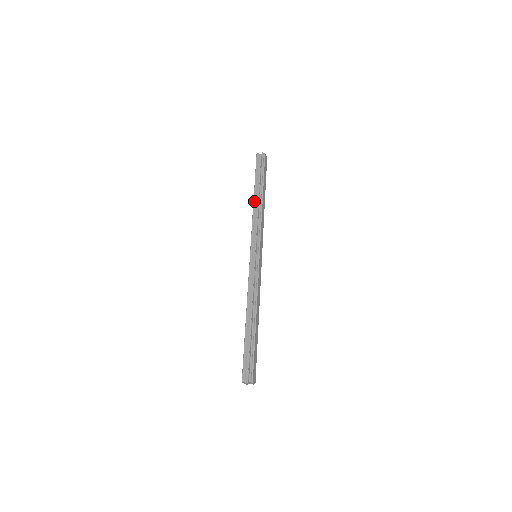
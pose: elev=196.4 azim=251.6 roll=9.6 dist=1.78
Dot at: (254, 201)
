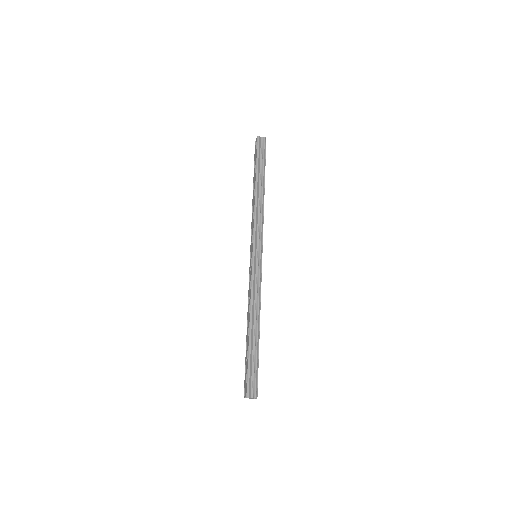
Dot at: (256, 192)
